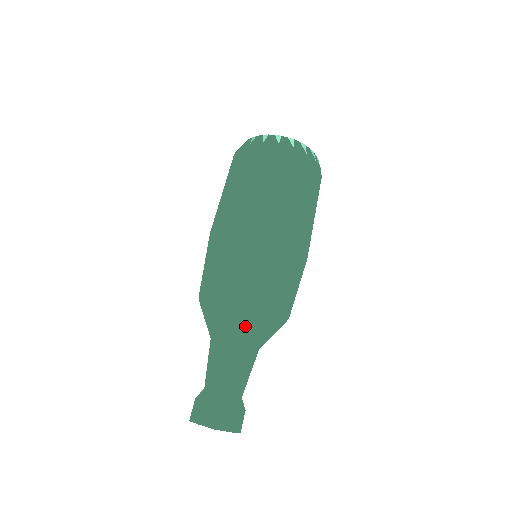
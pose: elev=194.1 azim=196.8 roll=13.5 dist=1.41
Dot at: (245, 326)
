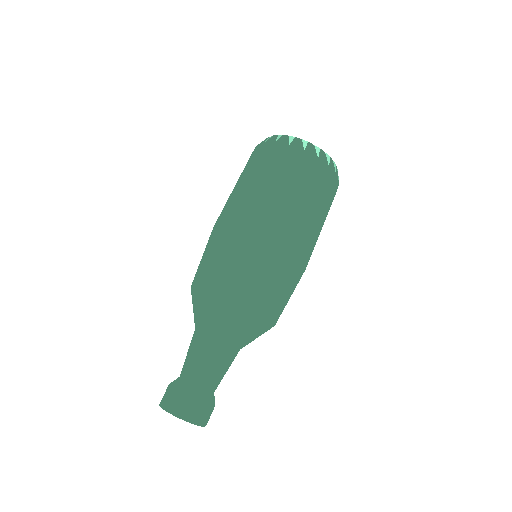
Dot at: (212, 318)
